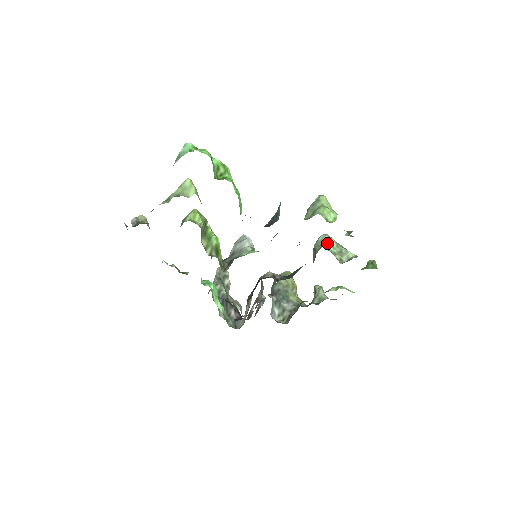
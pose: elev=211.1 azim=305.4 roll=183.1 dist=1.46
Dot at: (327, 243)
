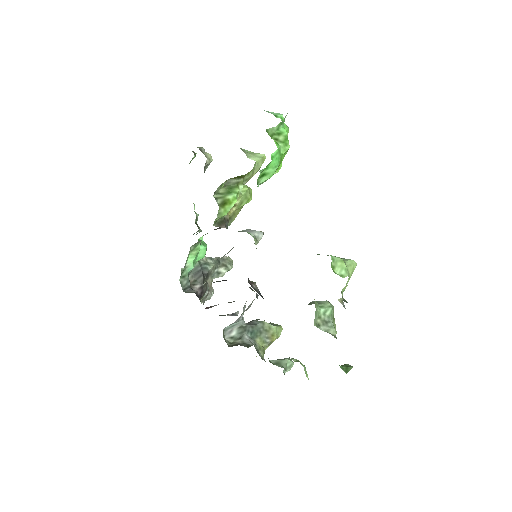
Dot at: (323, 306)
